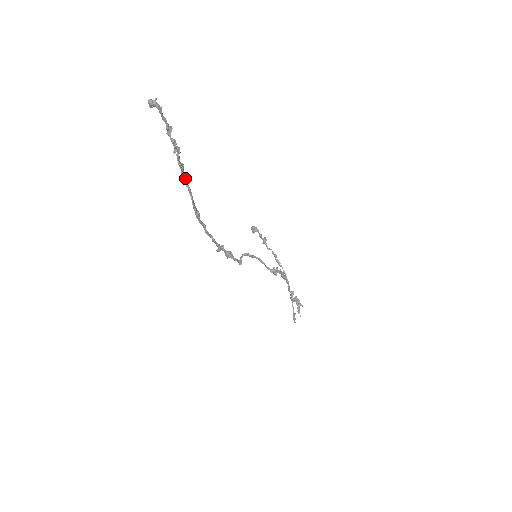
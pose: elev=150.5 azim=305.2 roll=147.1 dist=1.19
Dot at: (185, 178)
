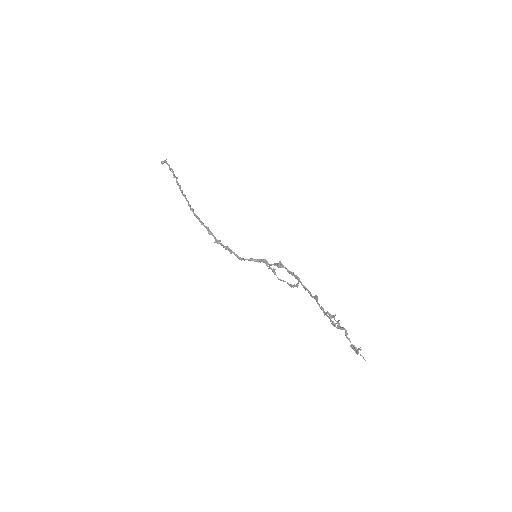
Dot at: (182, 191)
